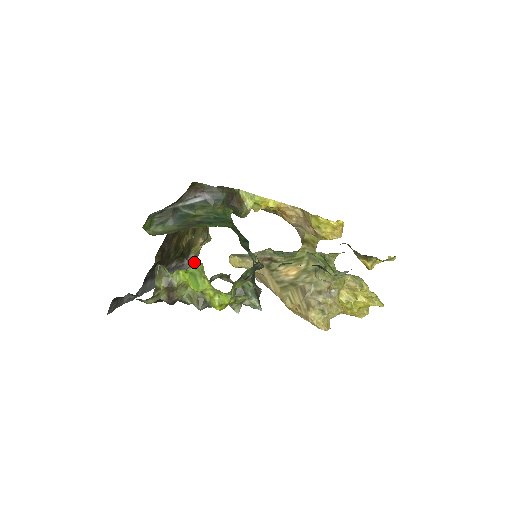
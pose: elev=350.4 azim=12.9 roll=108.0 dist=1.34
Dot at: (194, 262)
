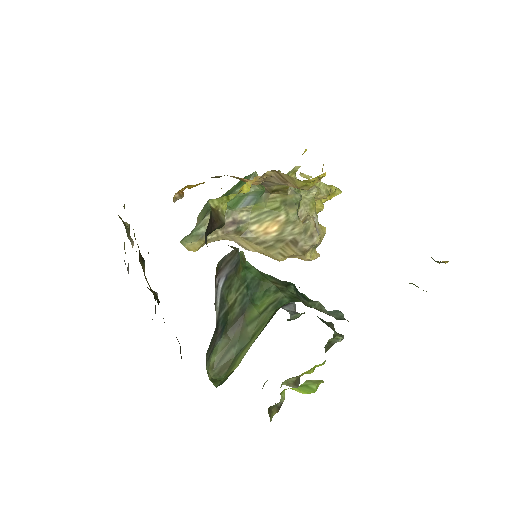
Dot at: occluded
